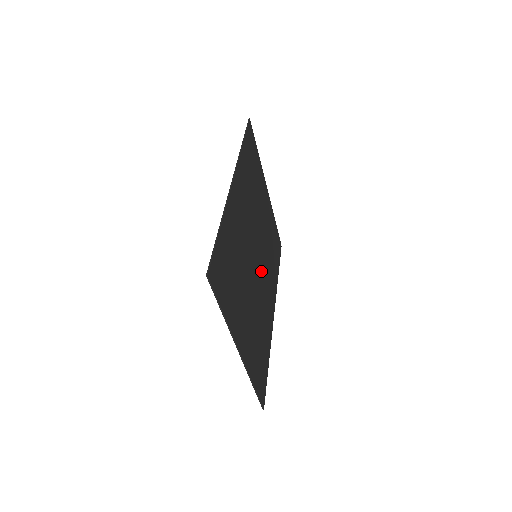
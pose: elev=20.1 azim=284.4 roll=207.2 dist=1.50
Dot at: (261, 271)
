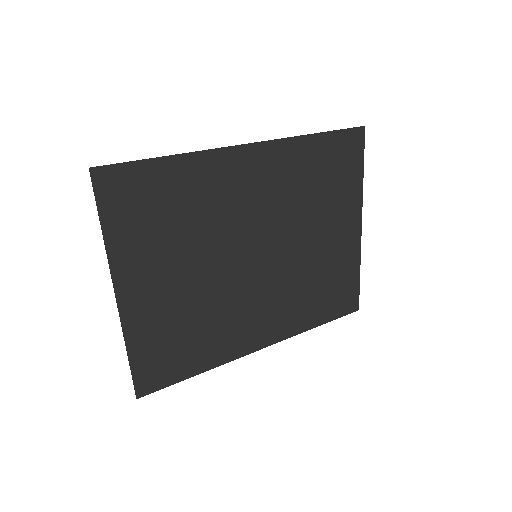
Dot at: (259, 280)
